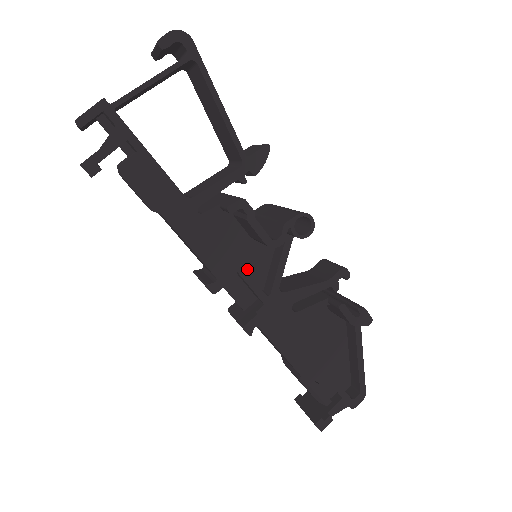
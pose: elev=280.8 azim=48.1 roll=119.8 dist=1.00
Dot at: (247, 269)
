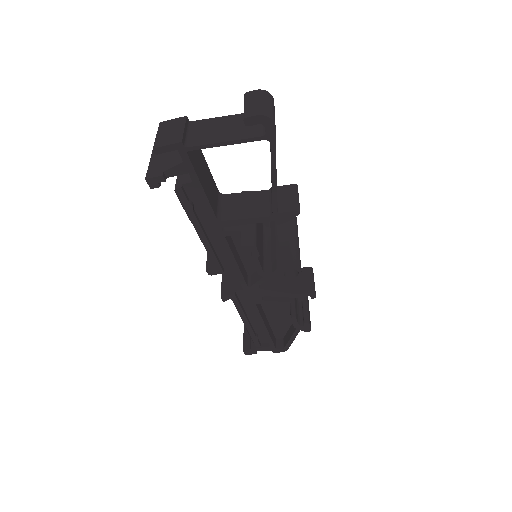
Dot at: (245, 261)
